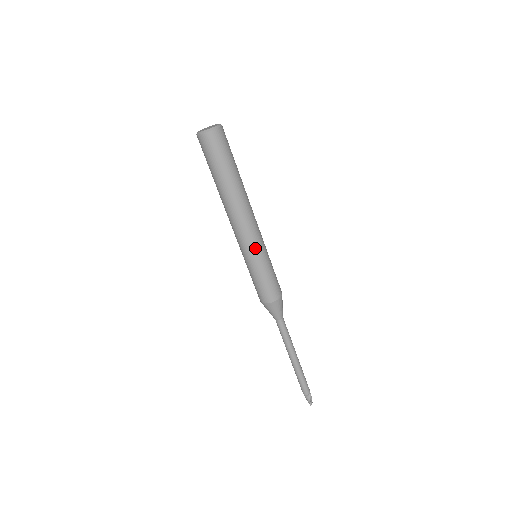
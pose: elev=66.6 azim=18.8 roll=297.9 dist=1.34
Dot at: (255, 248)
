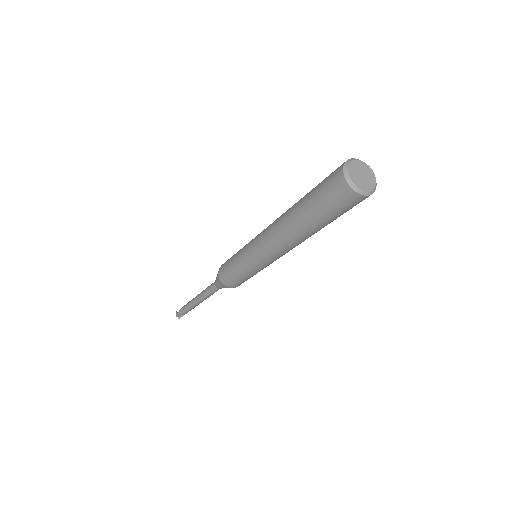
Dot at: occluded
